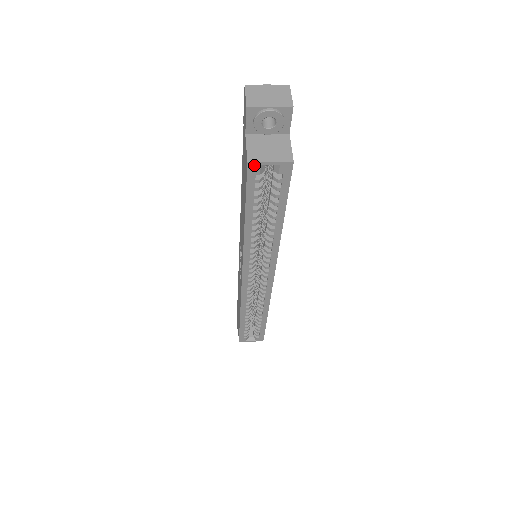
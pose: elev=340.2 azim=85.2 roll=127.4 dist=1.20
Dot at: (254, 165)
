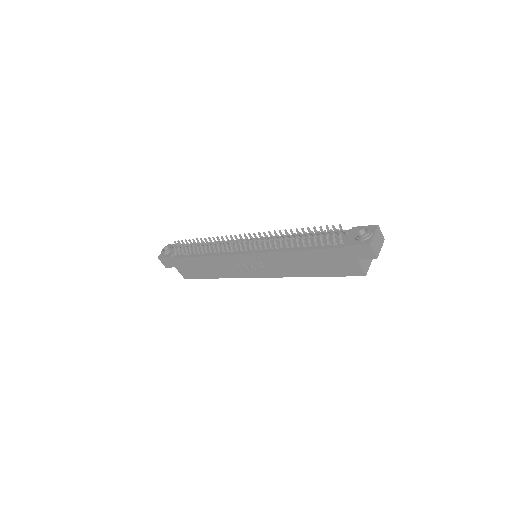
Dot at: (365, 273)
